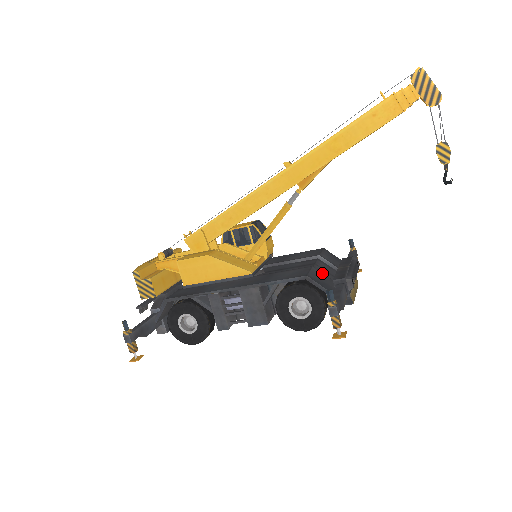
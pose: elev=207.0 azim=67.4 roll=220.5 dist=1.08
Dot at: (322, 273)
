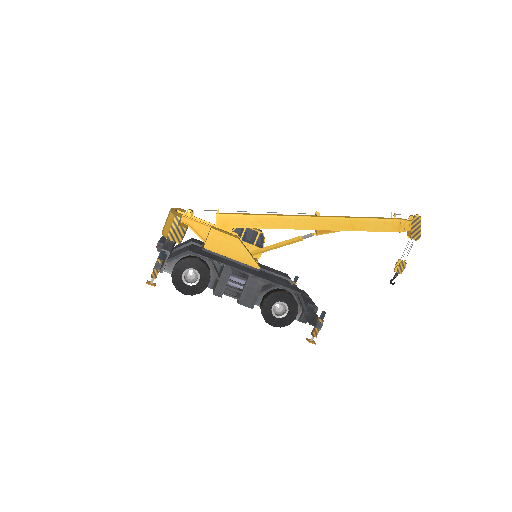
Dot at: occluded
